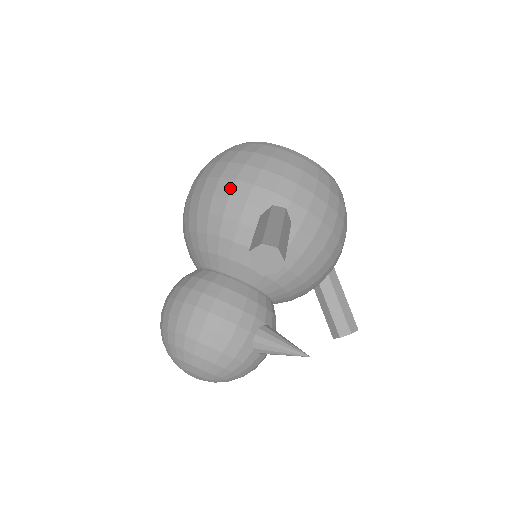
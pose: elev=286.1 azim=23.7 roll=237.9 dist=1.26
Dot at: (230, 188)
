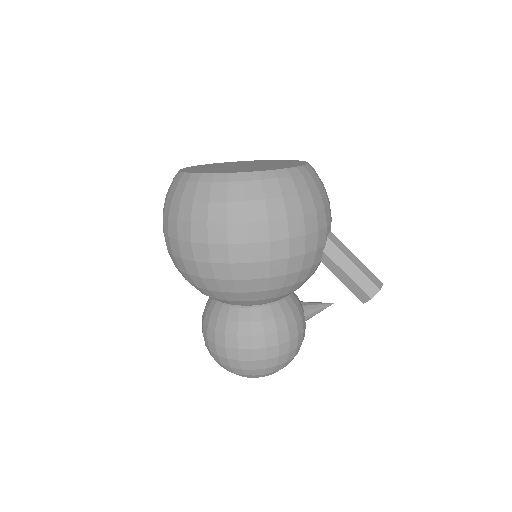
Dot at: (303, 245)
